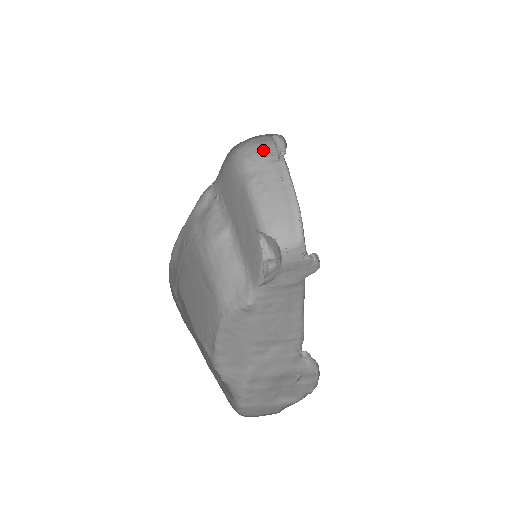
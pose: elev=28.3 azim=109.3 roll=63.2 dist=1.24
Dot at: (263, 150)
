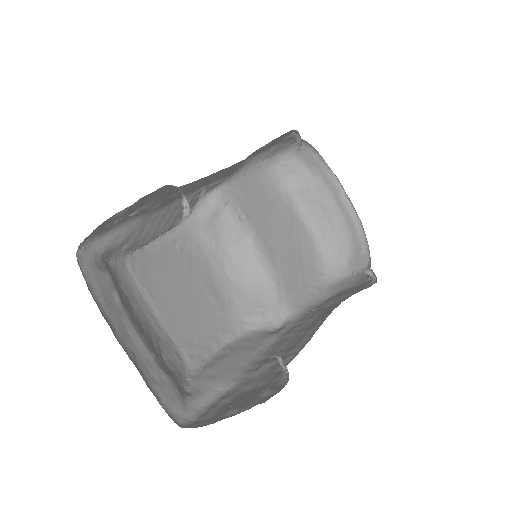
Dot at: (306, 162)
